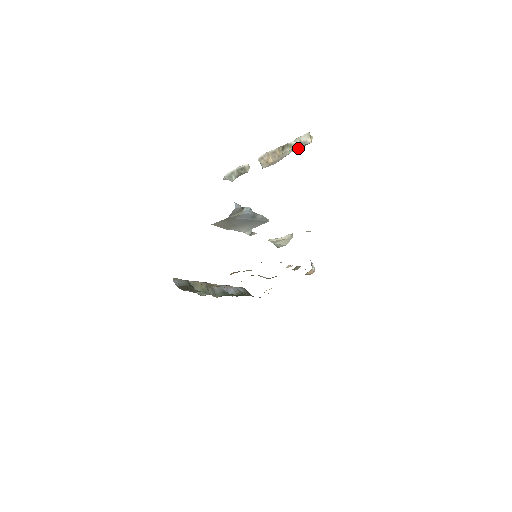
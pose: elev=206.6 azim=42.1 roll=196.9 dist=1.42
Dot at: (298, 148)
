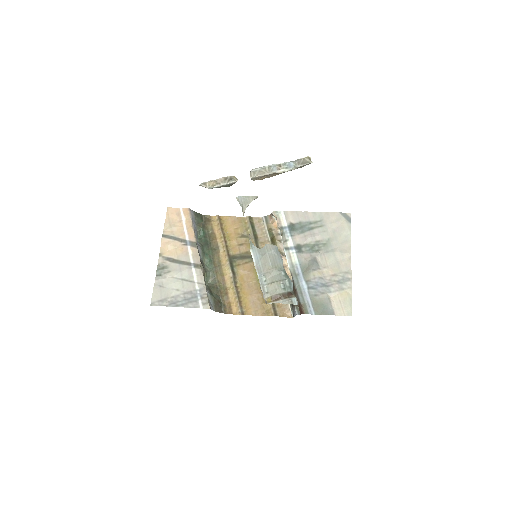
Dot at: occluded
